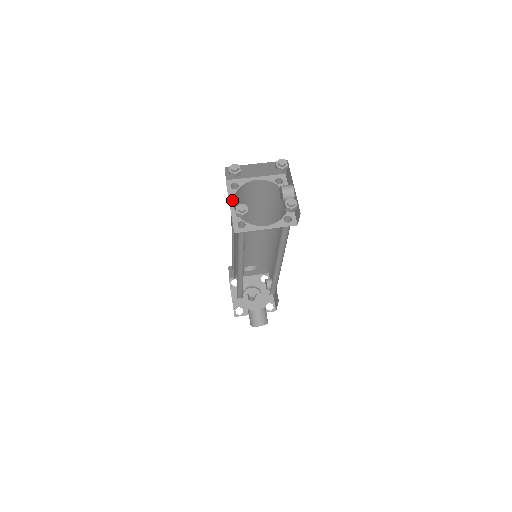
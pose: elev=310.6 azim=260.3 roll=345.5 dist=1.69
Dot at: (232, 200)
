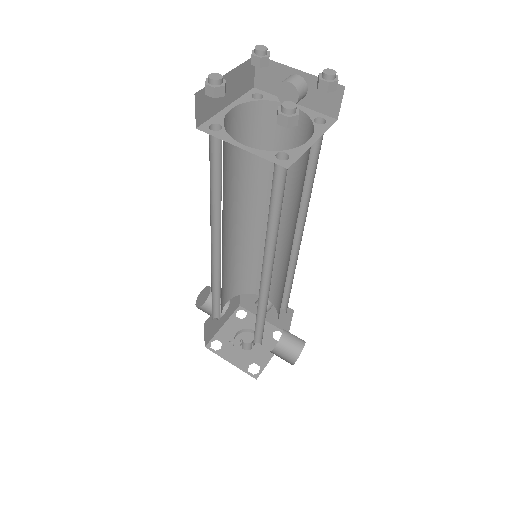
Dot at: (234, 141)
